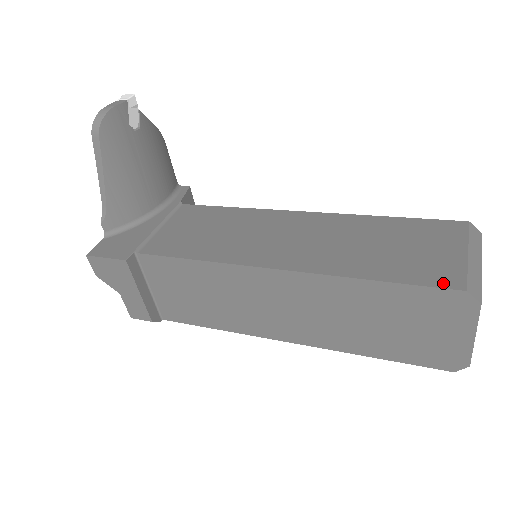
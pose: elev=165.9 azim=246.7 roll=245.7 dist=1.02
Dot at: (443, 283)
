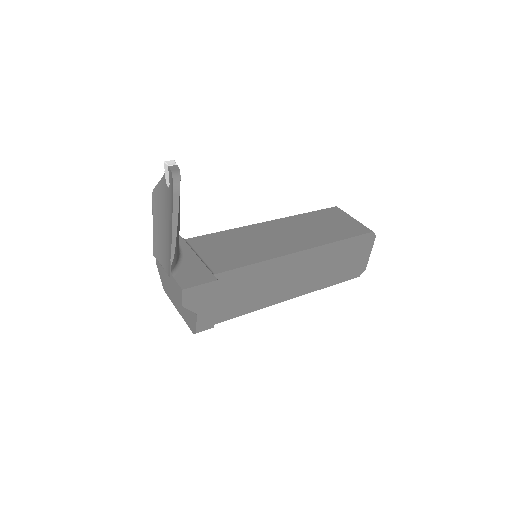
Dot at: (364, 232)
